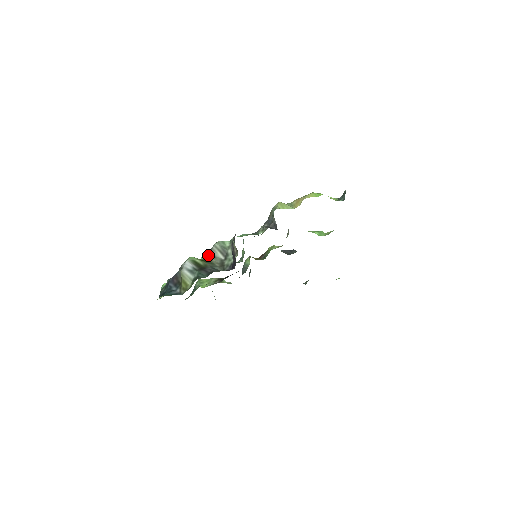
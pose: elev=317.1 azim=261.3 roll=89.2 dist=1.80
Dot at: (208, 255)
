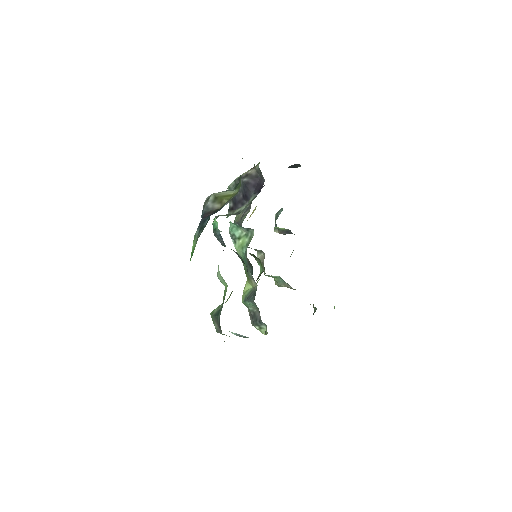
Dot at: occluded
